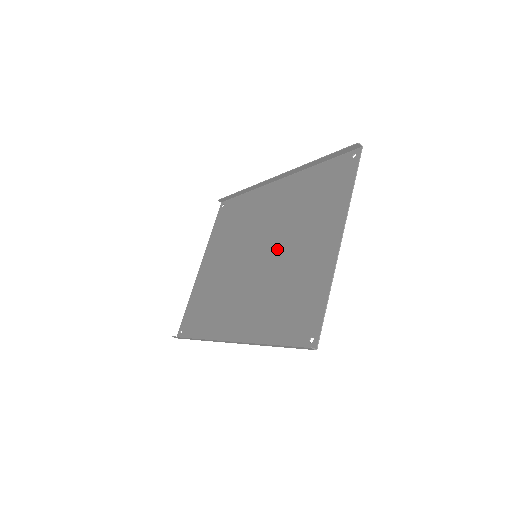
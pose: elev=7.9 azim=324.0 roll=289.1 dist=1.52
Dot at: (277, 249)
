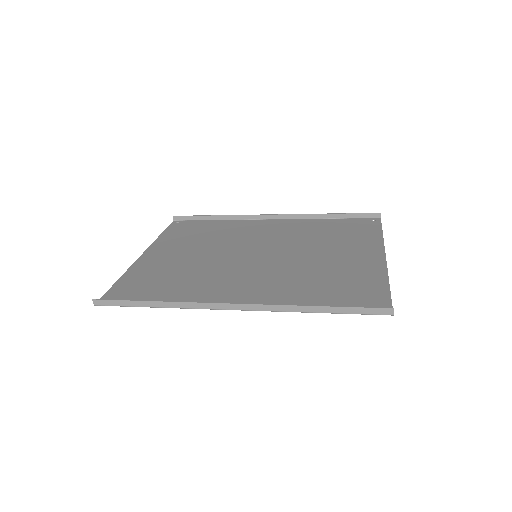
Dot at: (292, 254)
